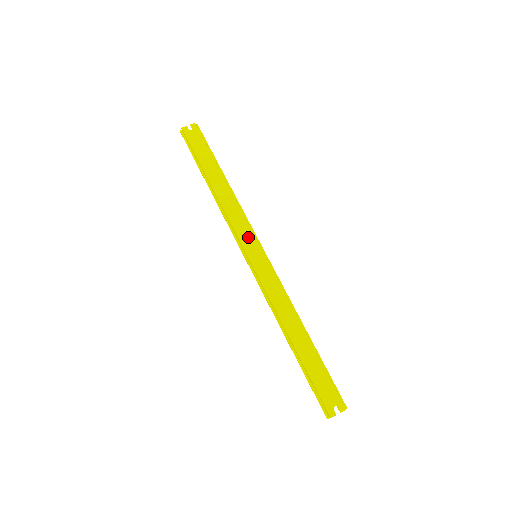
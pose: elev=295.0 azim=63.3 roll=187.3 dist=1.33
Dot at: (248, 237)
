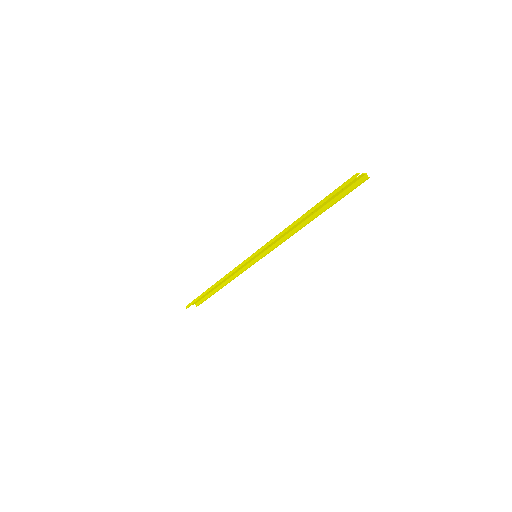
Dot at: occluded
